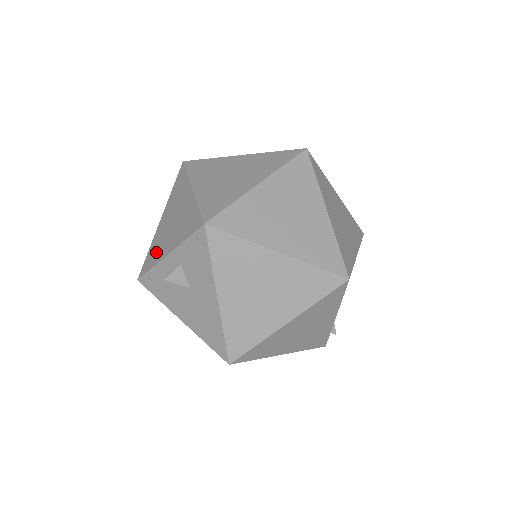
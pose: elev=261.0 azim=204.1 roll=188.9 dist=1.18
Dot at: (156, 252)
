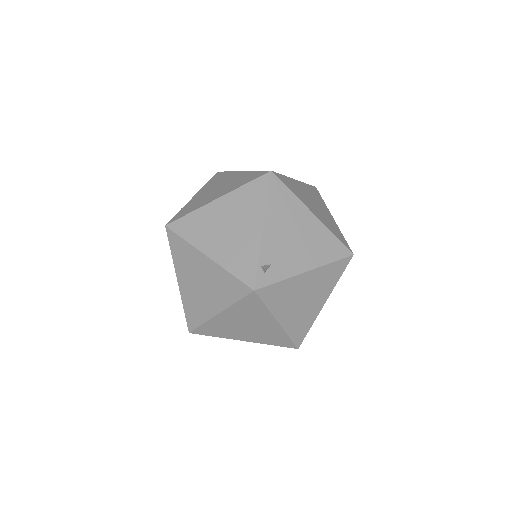
Dot at: occluded
